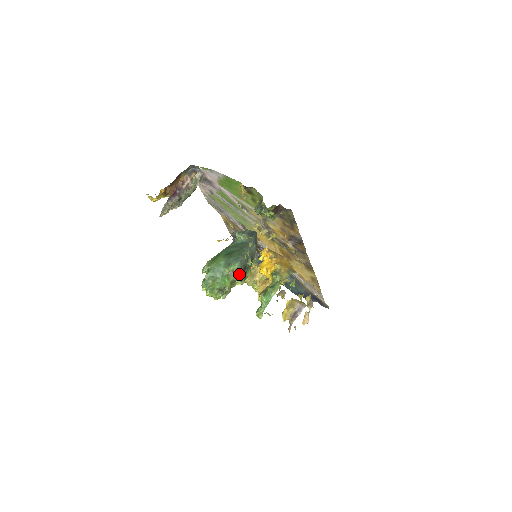
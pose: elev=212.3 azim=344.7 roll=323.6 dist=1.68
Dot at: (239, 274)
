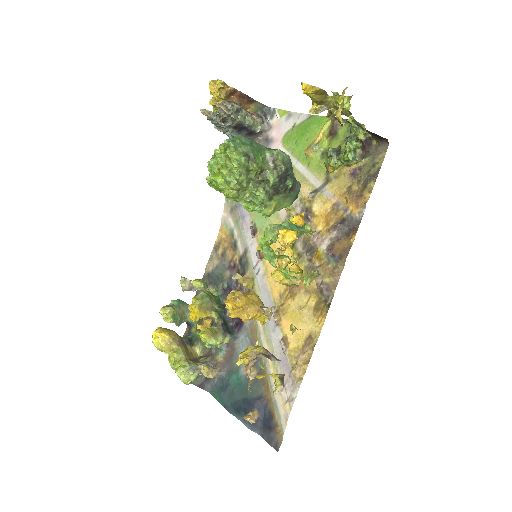
Dot at: (279, 168)
